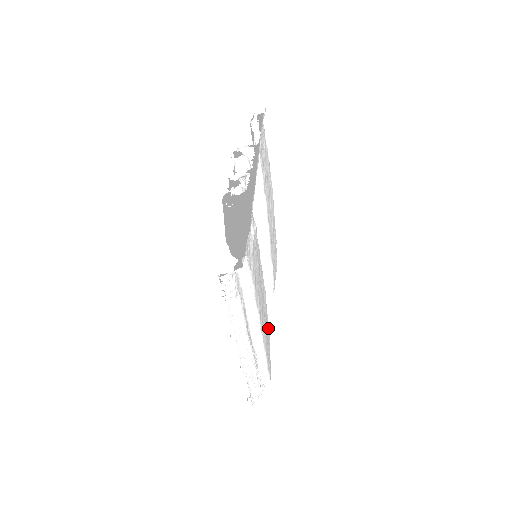
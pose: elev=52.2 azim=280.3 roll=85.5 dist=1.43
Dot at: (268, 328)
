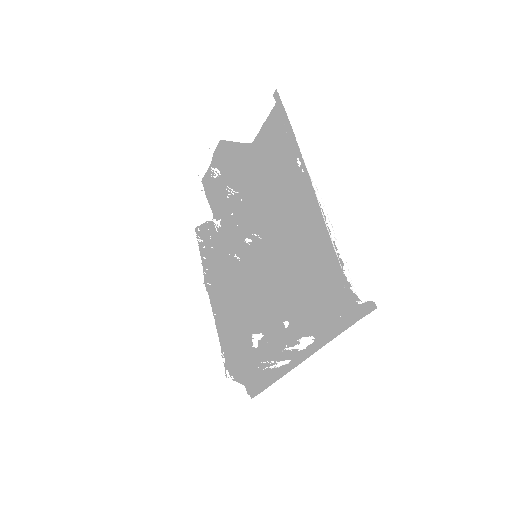
Dot at: occluded
